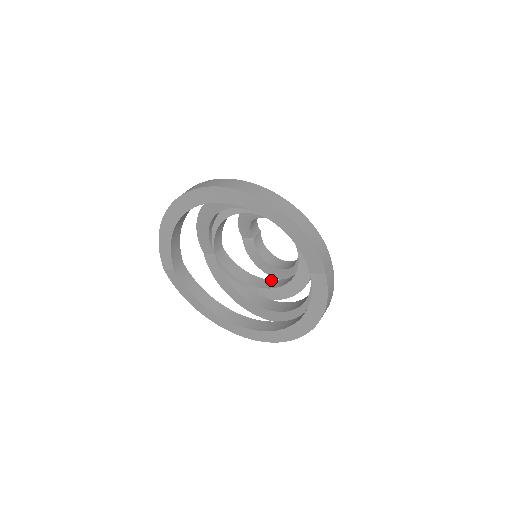
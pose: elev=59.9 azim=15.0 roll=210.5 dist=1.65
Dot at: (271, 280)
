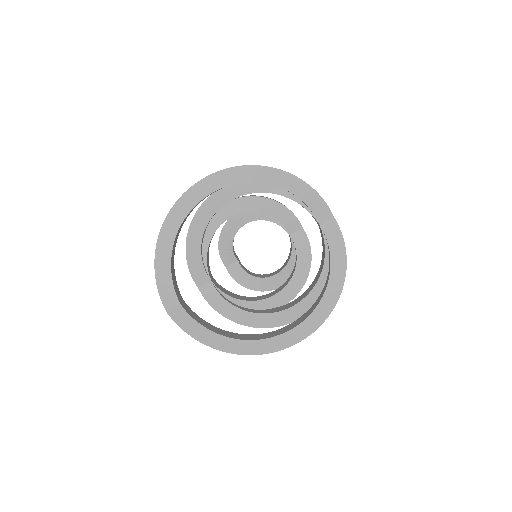
Dot at: (272, 292)
